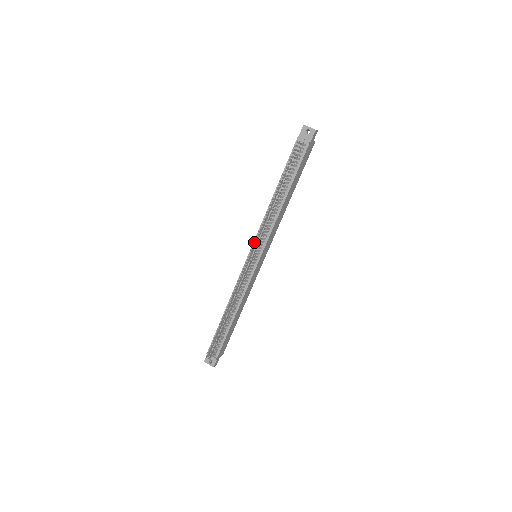
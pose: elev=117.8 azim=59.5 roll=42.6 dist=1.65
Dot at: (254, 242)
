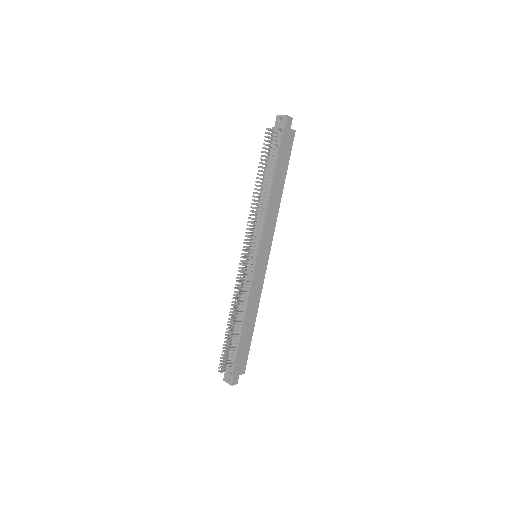
Dot at: occluded
